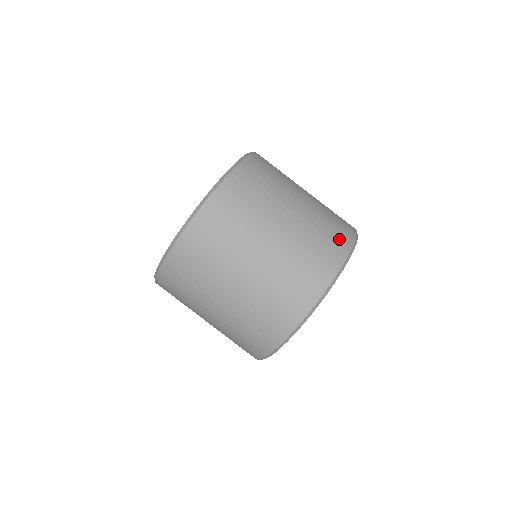
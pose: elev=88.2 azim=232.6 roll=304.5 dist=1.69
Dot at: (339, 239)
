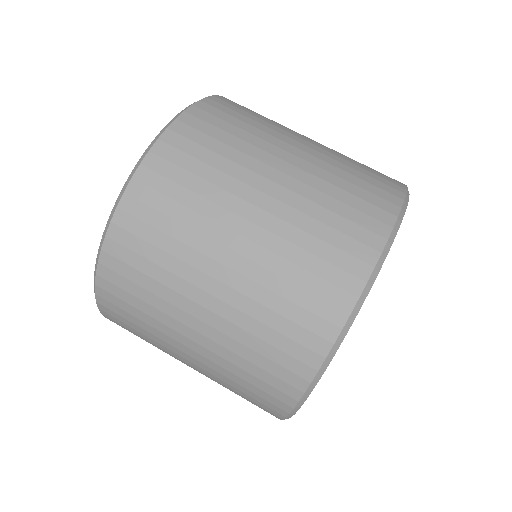
Dot at: (381, 183)
